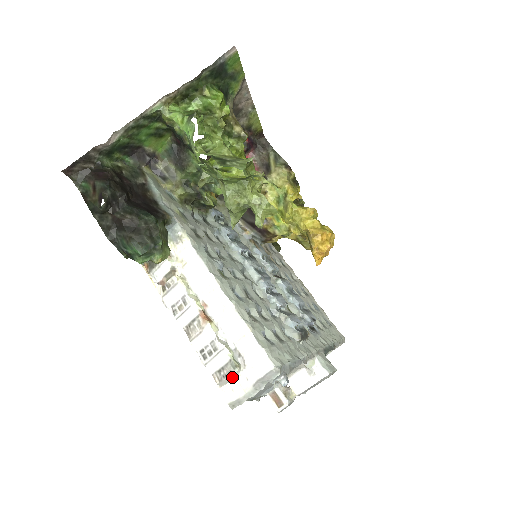
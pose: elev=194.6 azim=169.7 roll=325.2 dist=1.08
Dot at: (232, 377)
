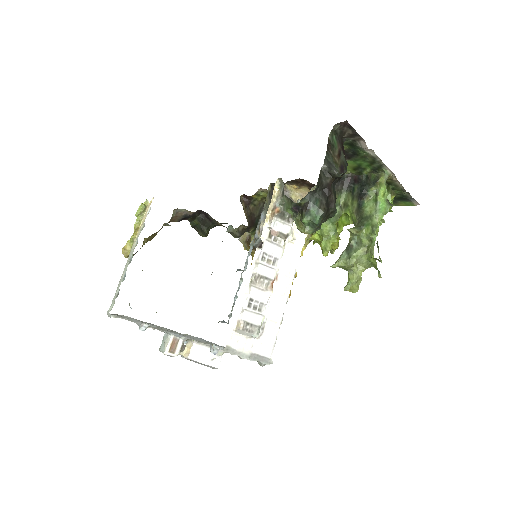
Dot at: (248, 335)
